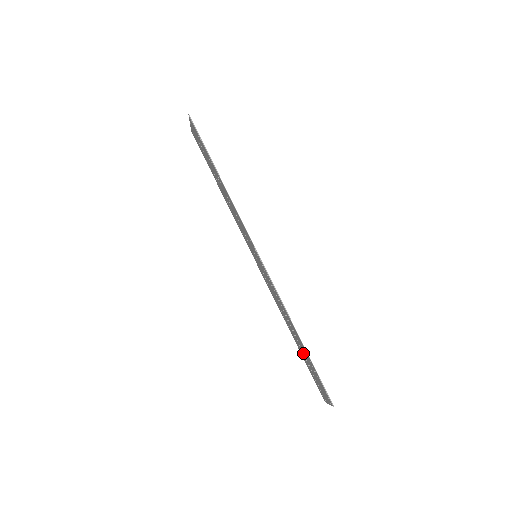
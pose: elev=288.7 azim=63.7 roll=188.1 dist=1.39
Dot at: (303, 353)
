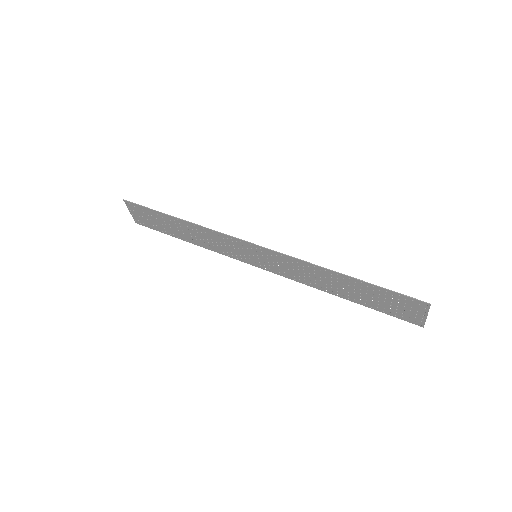
Dot at: (363, 296)
